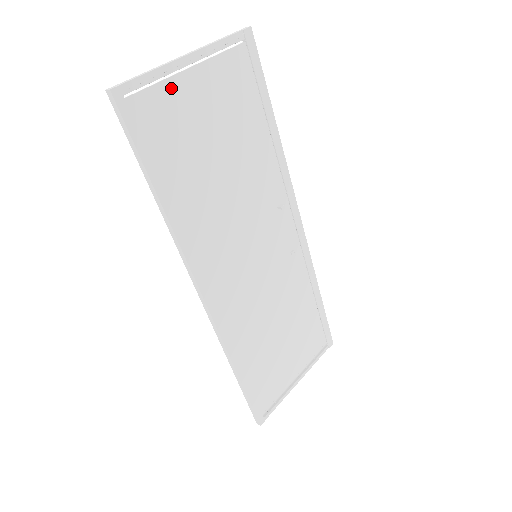
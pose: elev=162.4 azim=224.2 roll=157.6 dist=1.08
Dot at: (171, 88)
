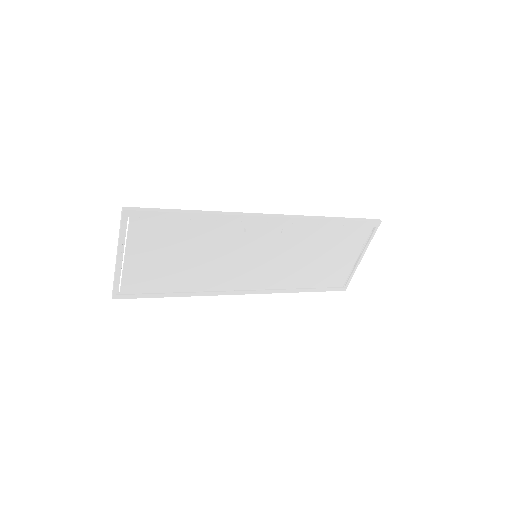
Dot at: (129, 271)
